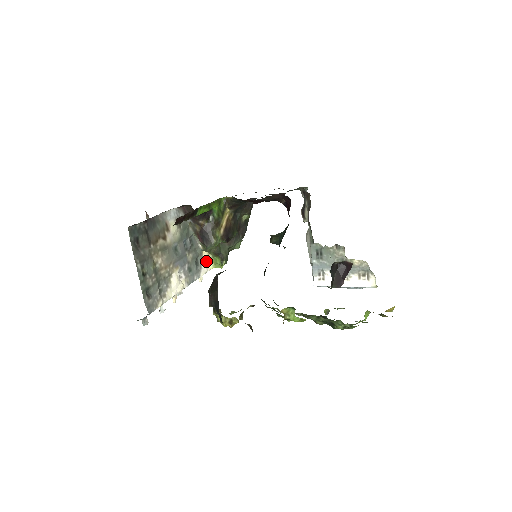
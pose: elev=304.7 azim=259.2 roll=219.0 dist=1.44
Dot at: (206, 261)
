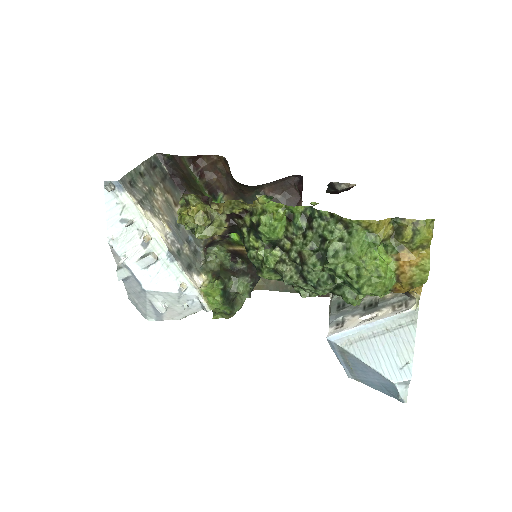
Dot at: (200, 284)
